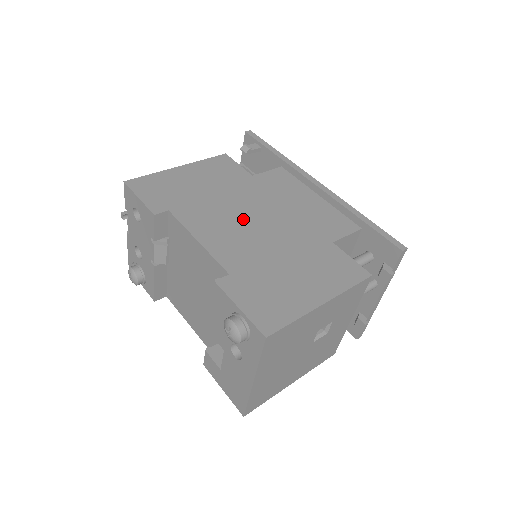
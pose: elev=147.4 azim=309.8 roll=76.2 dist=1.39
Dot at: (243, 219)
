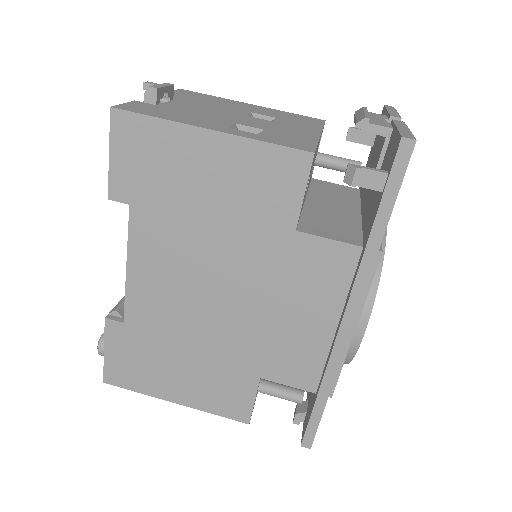
Dot at: (201, 283)
